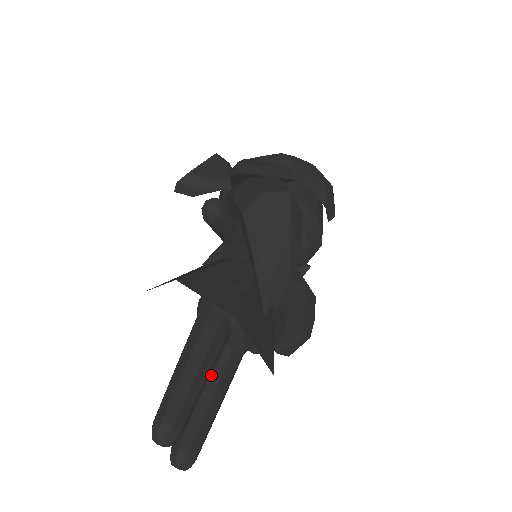
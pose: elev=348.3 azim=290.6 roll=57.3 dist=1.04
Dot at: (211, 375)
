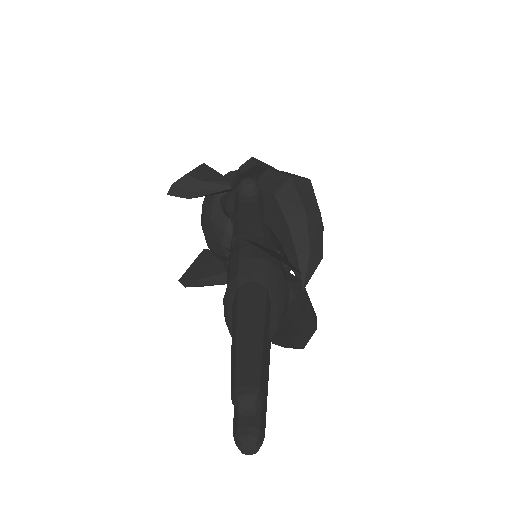
Dot at: occluded
